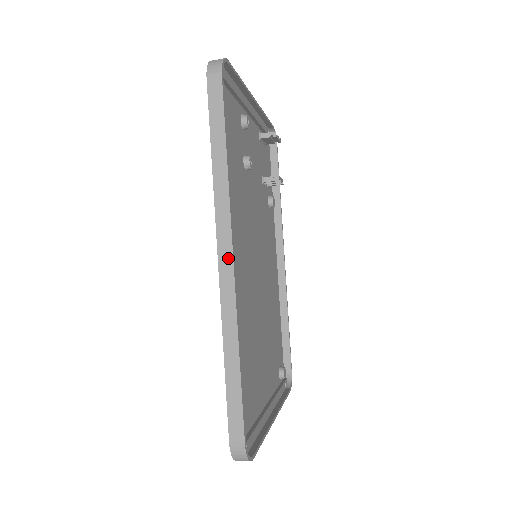
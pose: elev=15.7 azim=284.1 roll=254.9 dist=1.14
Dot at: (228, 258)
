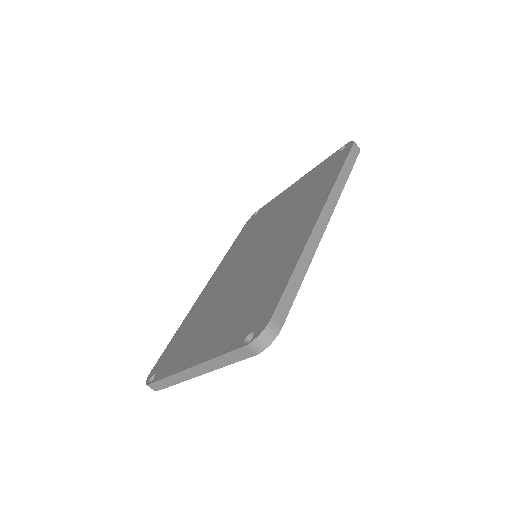
Dot at: (327, 218)
